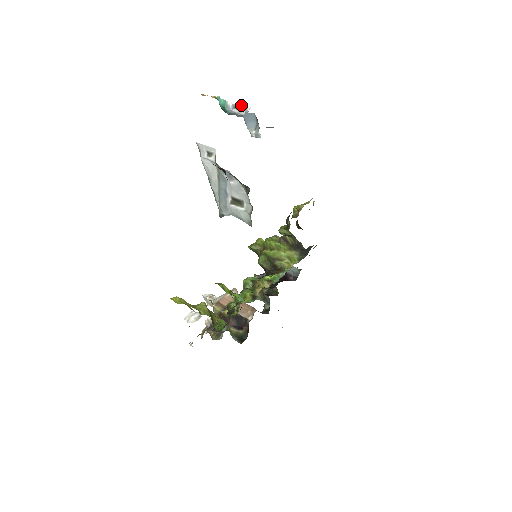
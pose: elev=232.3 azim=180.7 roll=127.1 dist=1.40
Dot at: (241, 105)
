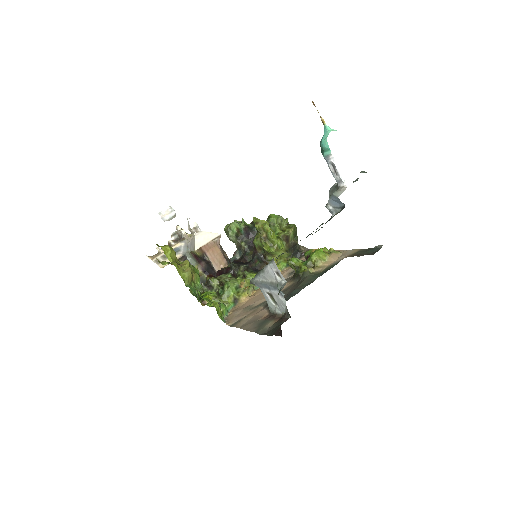
Dot at: (340, 173)
